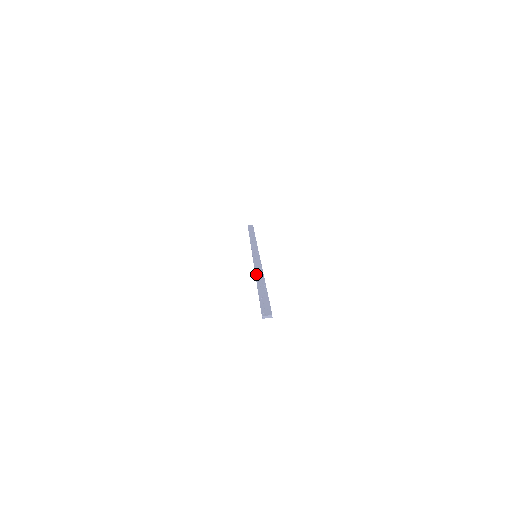
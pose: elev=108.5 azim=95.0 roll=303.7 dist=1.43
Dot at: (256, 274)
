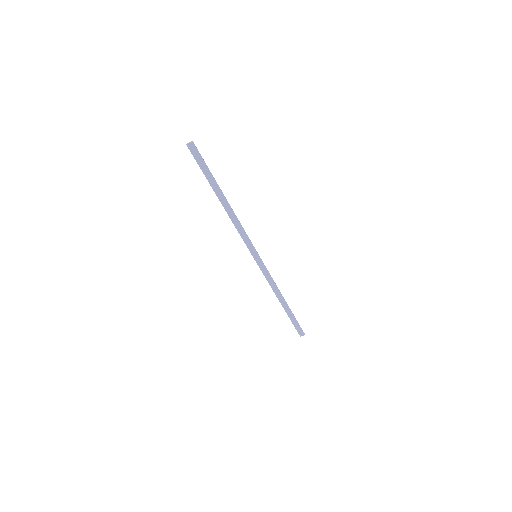
Dot at: (275, 294)
